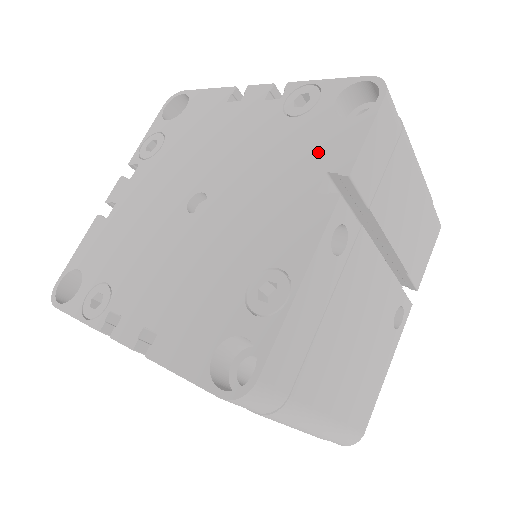
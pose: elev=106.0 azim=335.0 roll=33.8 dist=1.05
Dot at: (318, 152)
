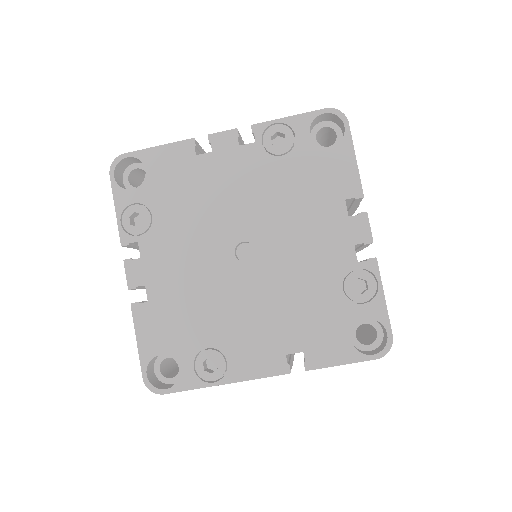
Dot at: (317, 335)
